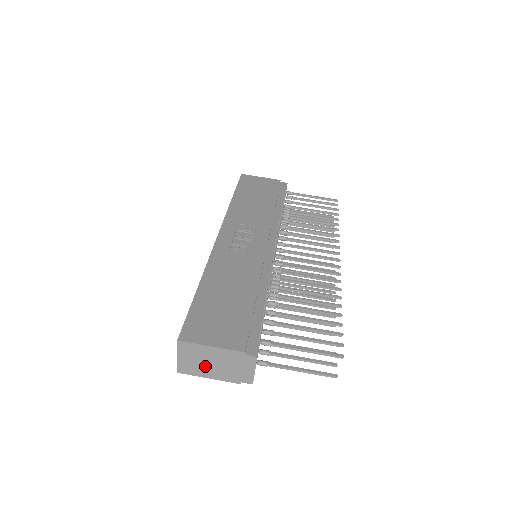
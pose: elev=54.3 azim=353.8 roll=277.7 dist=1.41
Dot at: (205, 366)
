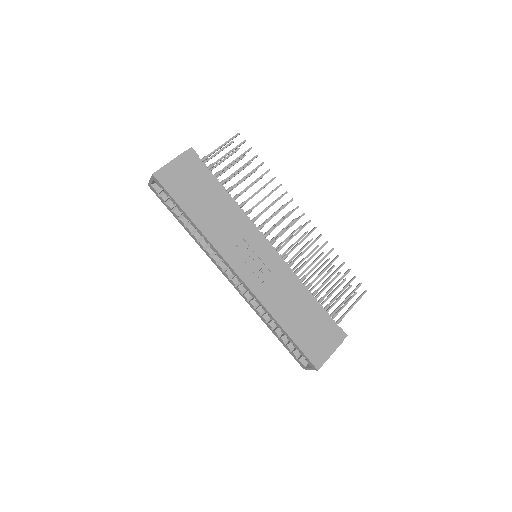
Dot at: occluded
